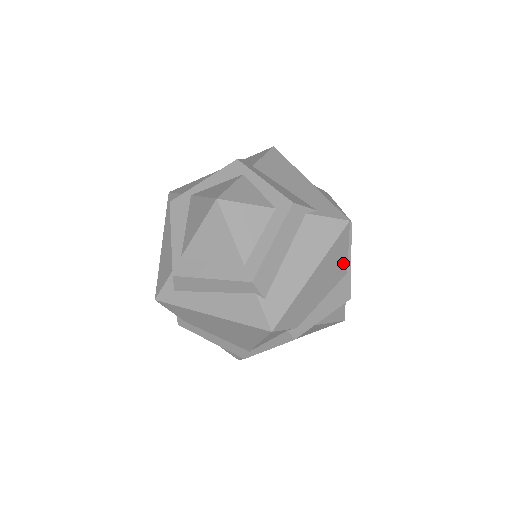
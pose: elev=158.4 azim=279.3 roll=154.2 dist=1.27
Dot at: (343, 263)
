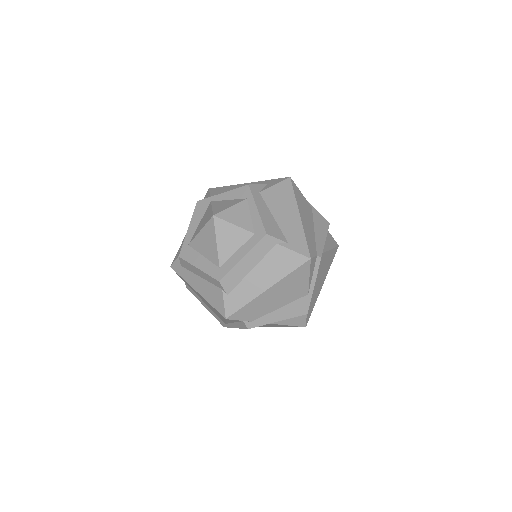
Dot at: (303, 287)
